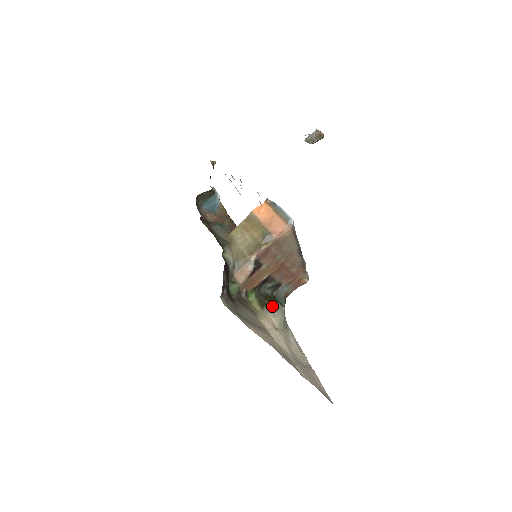
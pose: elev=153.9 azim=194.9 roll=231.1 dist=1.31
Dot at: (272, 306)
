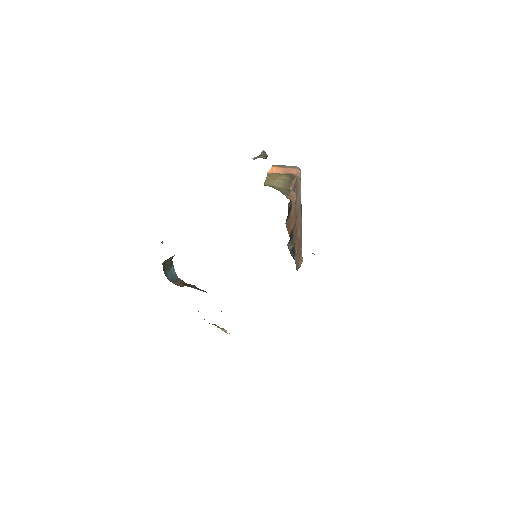
Dot at: occluded
